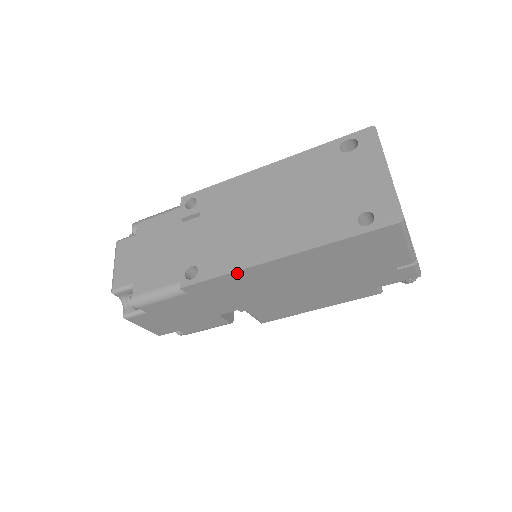
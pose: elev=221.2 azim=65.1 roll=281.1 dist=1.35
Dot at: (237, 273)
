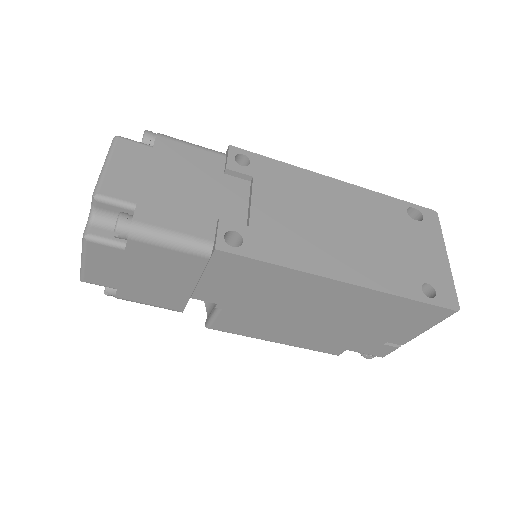
Dot at: (290, 271)
